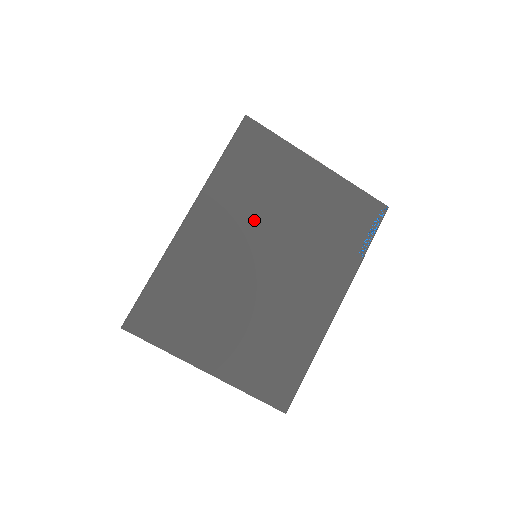
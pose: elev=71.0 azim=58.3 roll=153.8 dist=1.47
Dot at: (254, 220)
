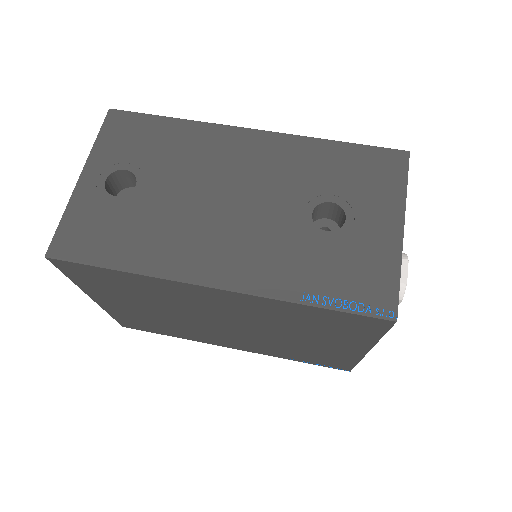
Dot at: (261, 321)
